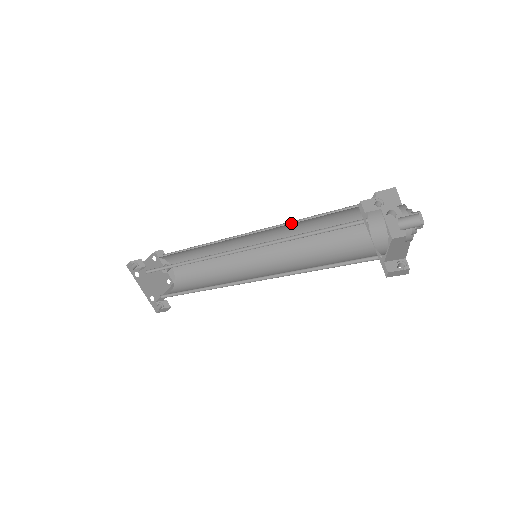
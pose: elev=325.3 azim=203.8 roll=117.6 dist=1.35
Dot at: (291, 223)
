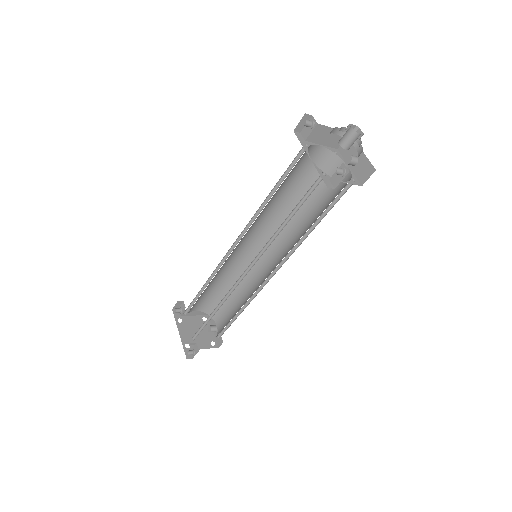
Dot at: occluded
